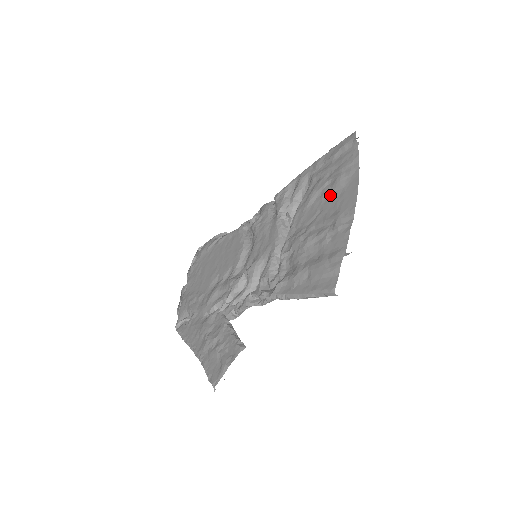
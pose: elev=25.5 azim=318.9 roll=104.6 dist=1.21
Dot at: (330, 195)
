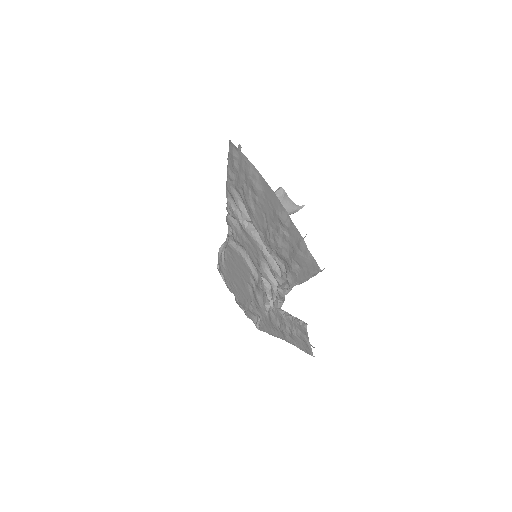
Dot at: (259, 200)
